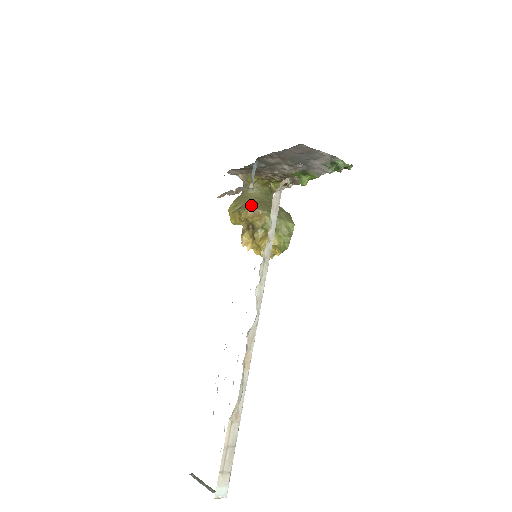
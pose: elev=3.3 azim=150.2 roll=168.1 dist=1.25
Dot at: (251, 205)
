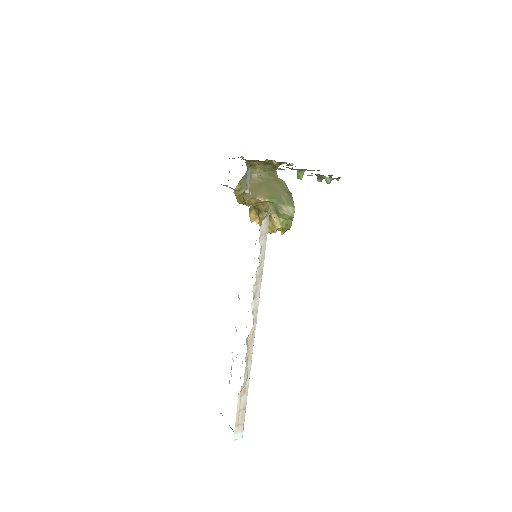
Dot at: (254, 191)
